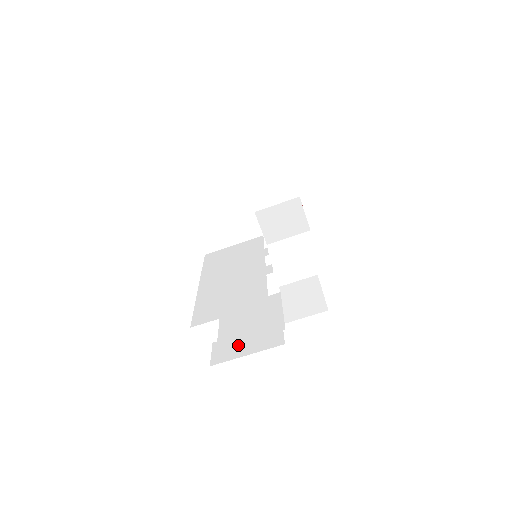
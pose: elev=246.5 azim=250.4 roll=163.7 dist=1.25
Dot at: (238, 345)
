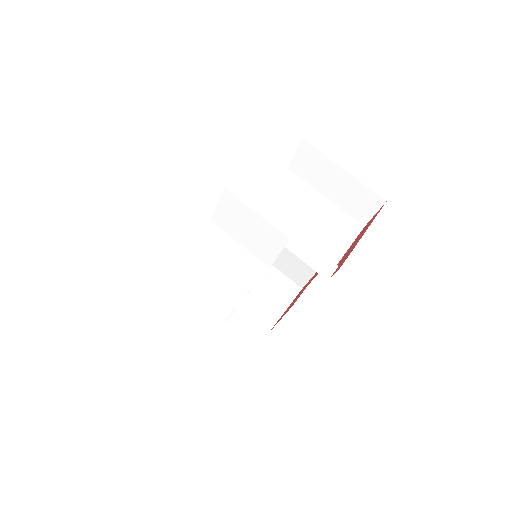
Dot at: (129, 351)
